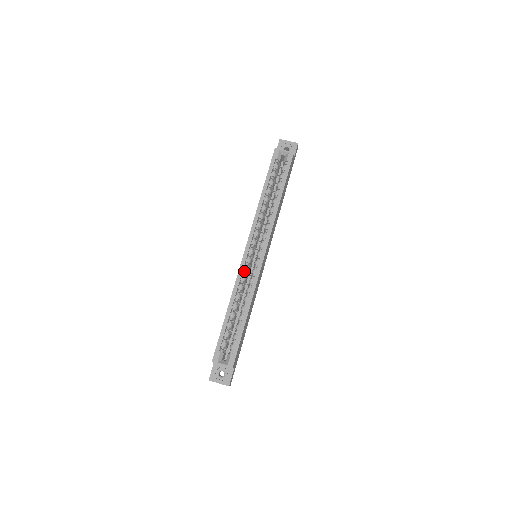
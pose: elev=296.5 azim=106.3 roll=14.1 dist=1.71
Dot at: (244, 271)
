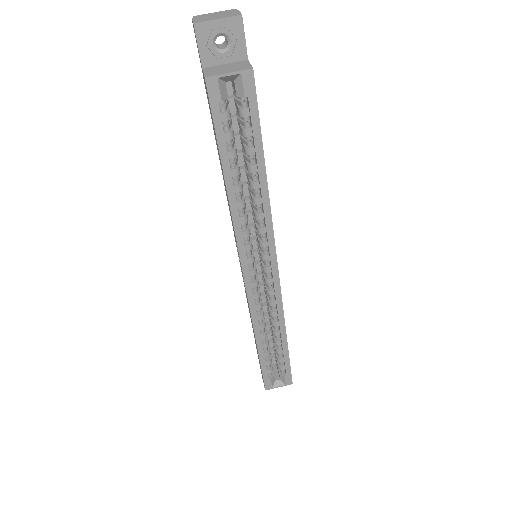
Dot at: (255, 298)
